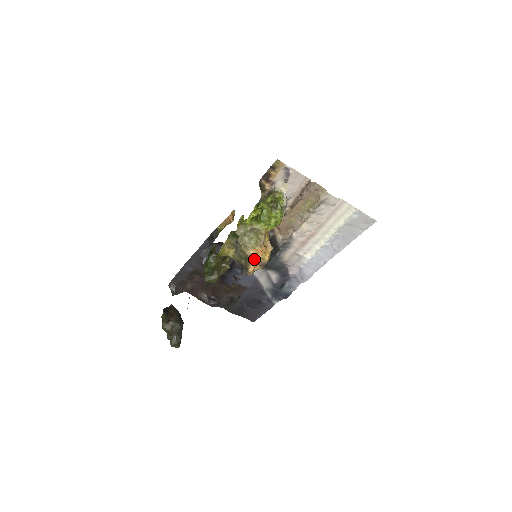
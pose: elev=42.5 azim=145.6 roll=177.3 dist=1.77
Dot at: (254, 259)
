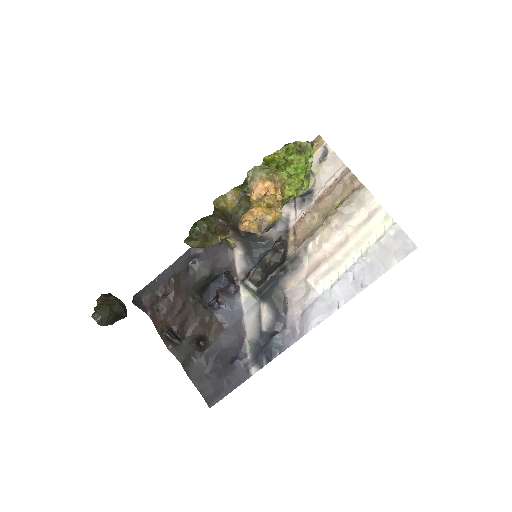
Dot at: (256, 208)
